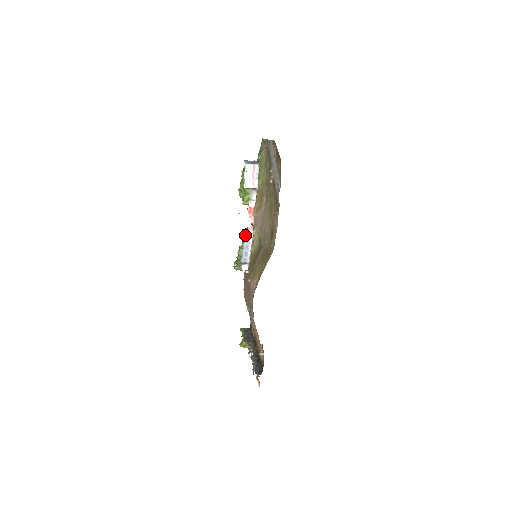
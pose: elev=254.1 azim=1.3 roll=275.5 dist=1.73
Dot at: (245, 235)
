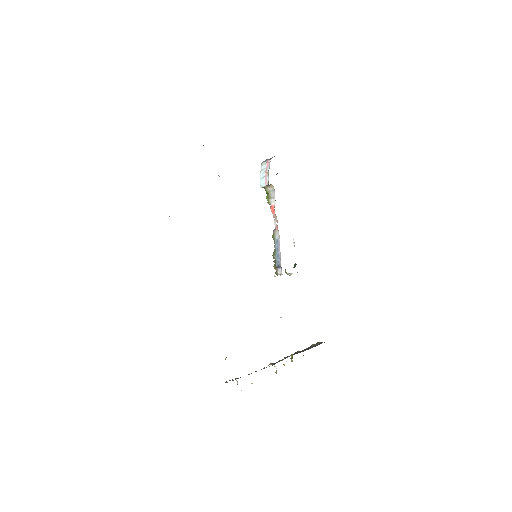
Dot at: (274, 236)
